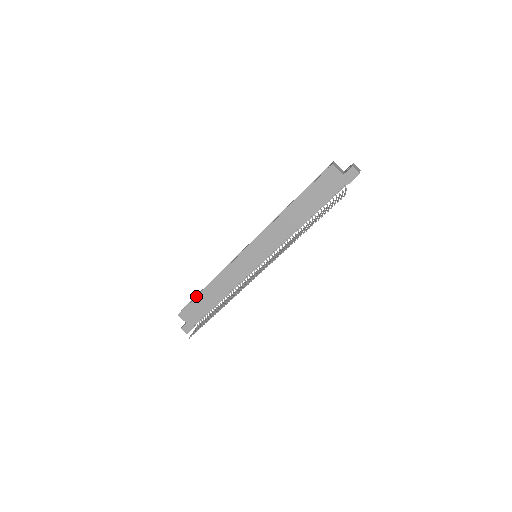
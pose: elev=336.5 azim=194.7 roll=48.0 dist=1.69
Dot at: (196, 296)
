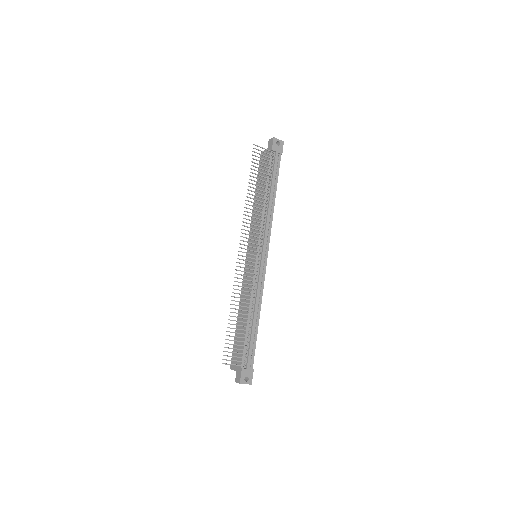
Dot at: occluded
